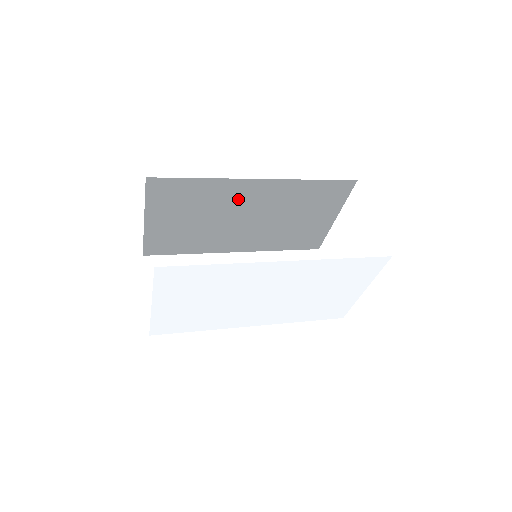
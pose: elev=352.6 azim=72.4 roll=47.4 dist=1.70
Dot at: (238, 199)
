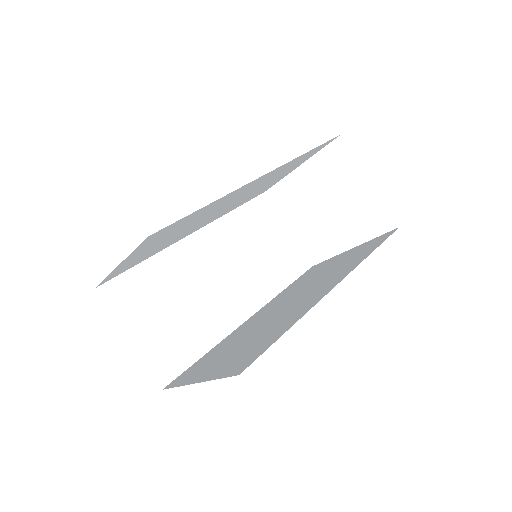
Dot at: (230, 198)
